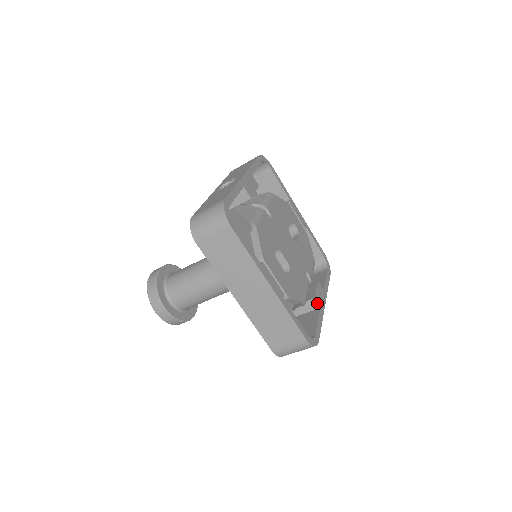
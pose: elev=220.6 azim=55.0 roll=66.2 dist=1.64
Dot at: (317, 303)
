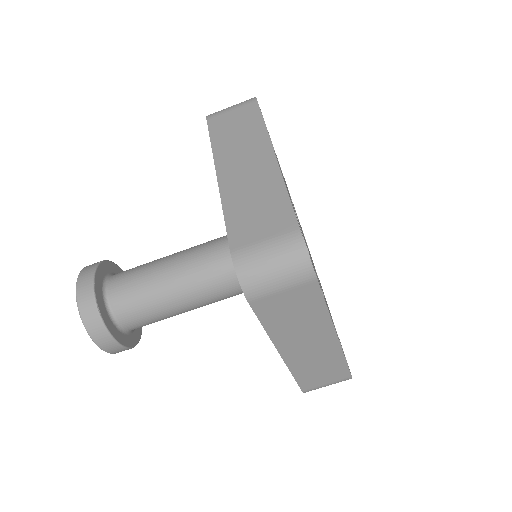
Dot at: occluded
